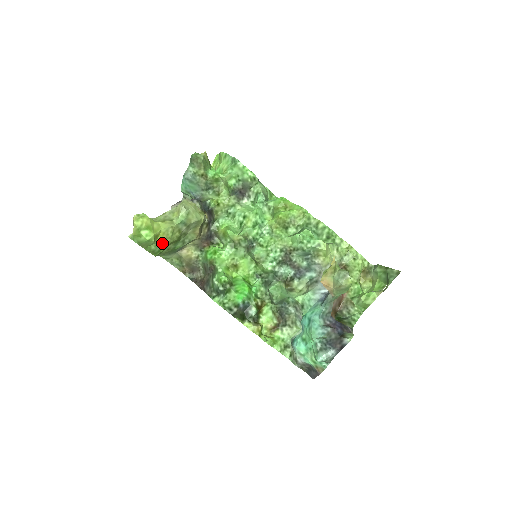
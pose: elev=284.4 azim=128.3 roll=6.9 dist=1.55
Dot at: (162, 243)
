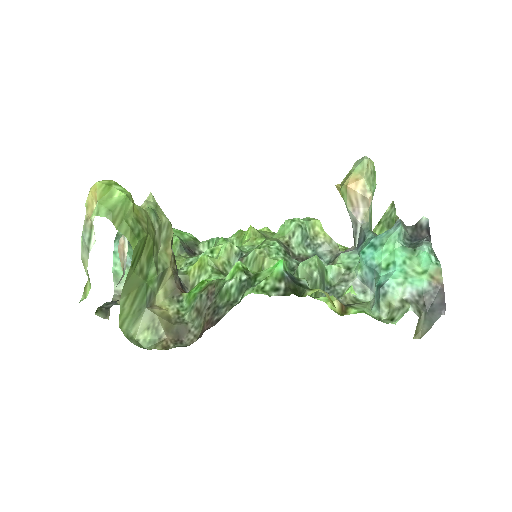
Dot at: (140, 224)
